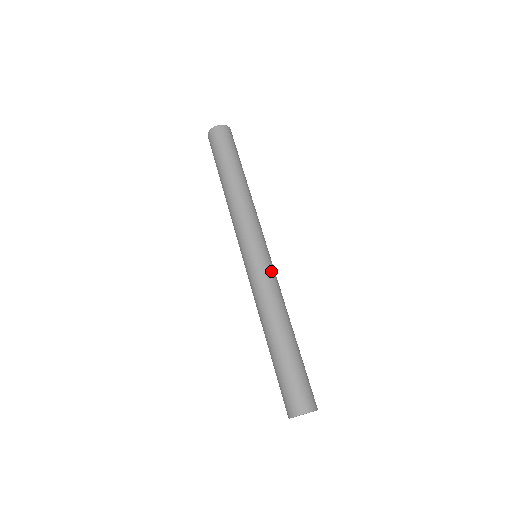
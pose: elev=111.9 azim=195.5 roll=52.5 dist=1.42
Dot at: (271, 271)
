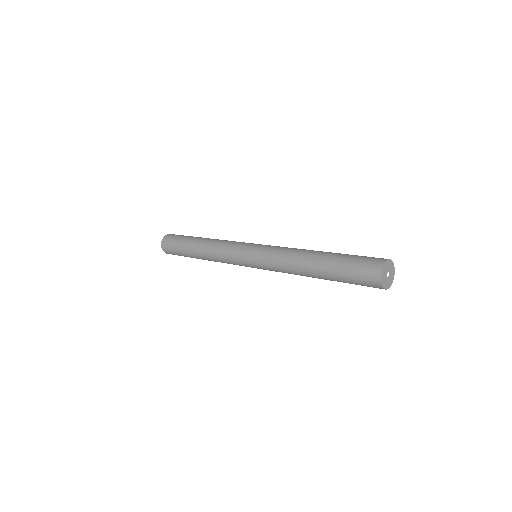
Dot at: occluded
